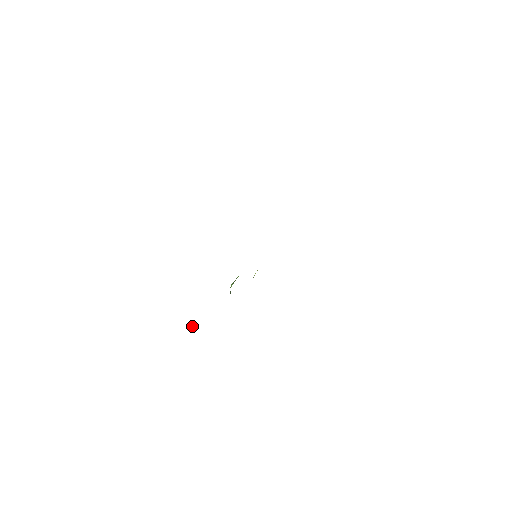
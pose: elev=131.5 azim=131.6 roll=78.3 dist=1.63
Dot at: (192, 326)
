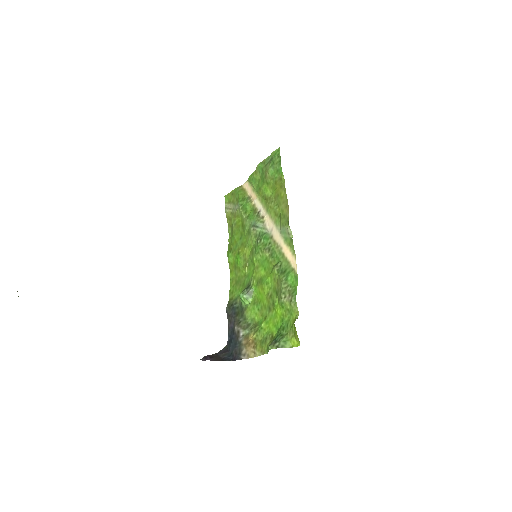
Dot at: (217, 357)
